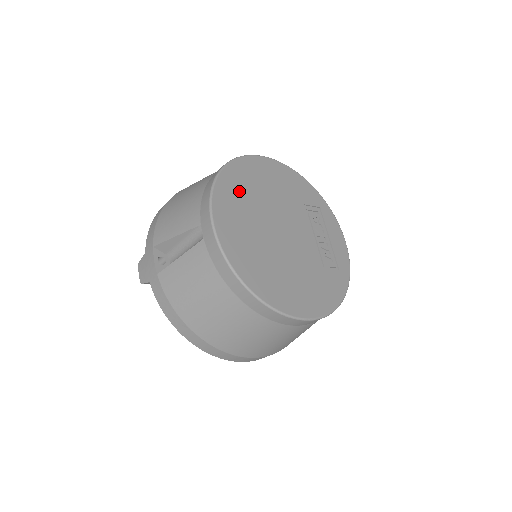
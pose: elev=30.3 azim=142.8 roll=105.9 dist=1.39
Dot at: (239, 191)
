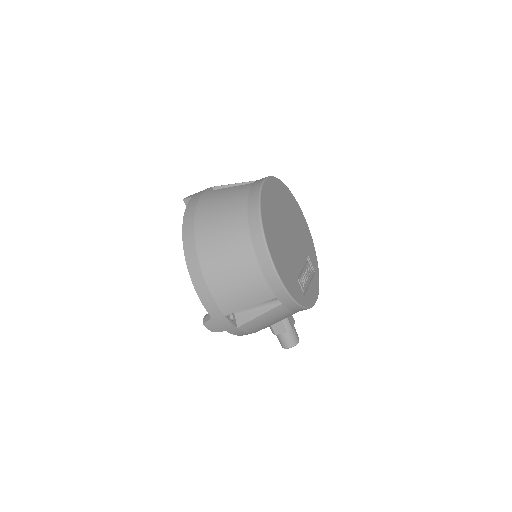
Dot at: (286, 198)
